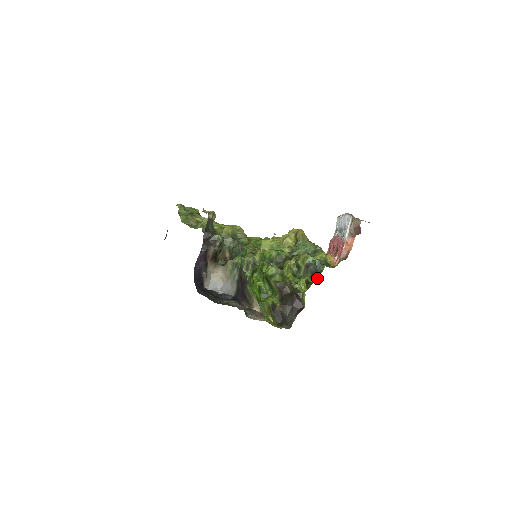
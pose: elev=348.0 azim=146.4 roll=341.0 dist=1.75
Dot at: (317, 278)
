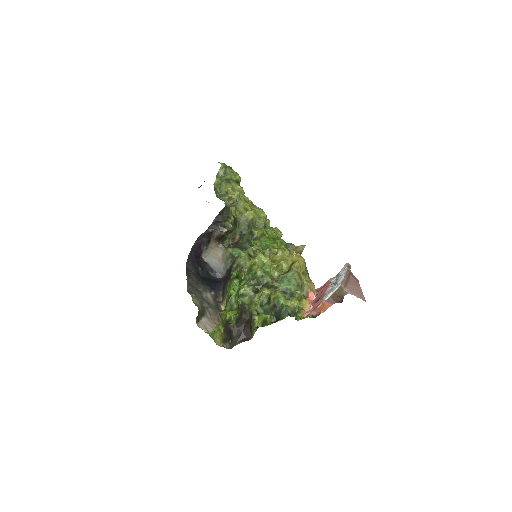
Dot at: (276, 321)
